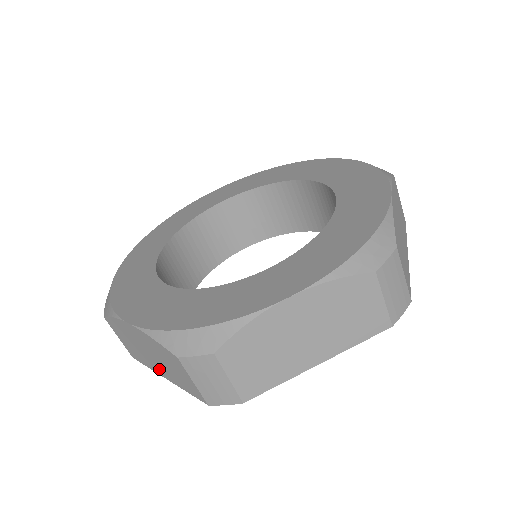
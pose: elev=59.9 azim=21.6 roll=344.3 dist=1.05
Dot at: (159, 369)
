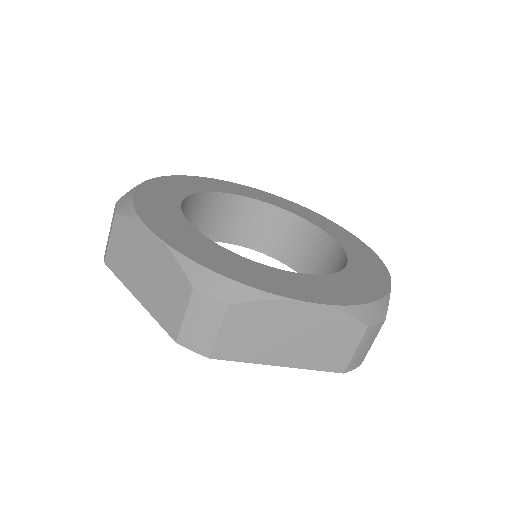
Dot at: (139, 287)
